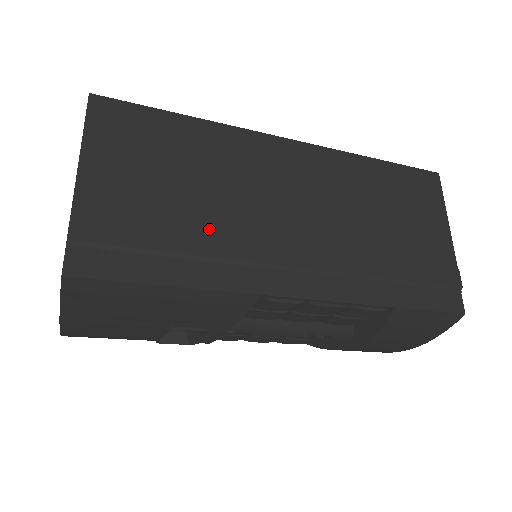
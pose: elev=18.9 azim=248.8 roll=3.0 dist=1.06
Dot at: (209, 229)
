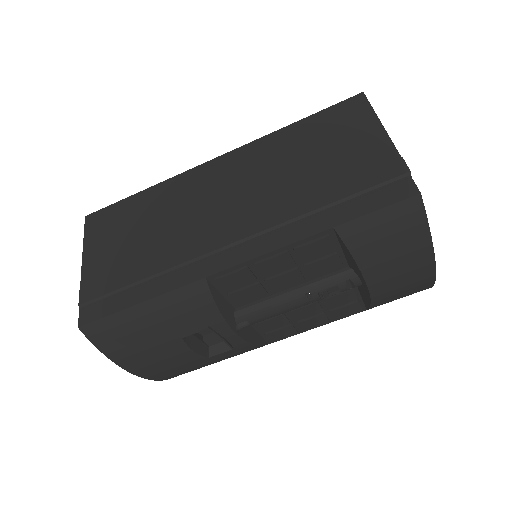
Dot at: (162, 253)
